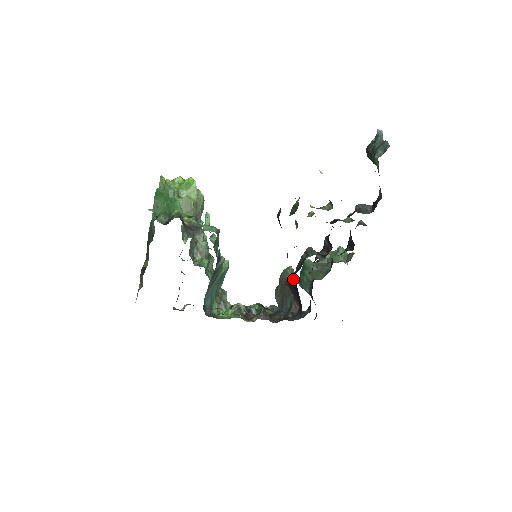
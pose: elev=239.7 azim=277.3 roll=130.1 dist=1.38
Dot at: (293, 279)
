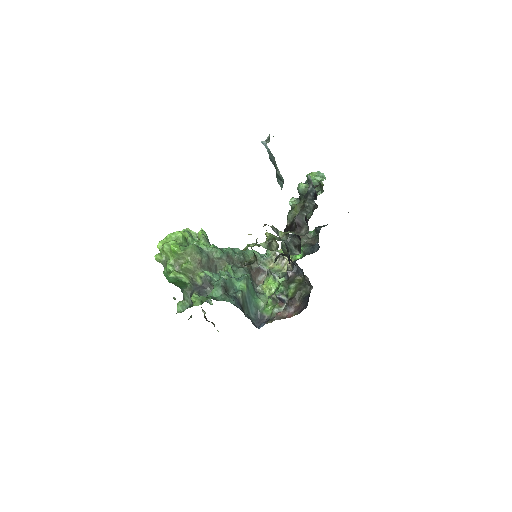
Dot at: occluded
